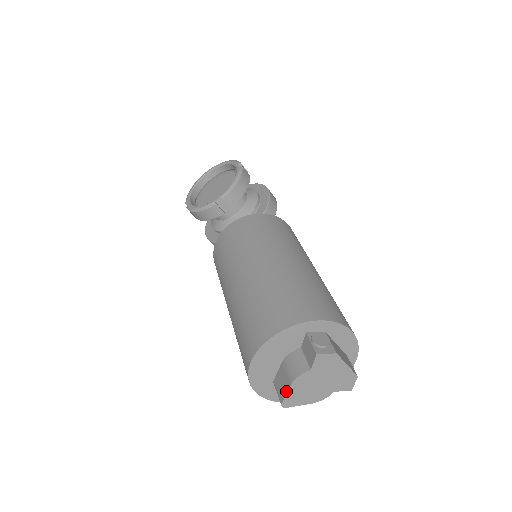
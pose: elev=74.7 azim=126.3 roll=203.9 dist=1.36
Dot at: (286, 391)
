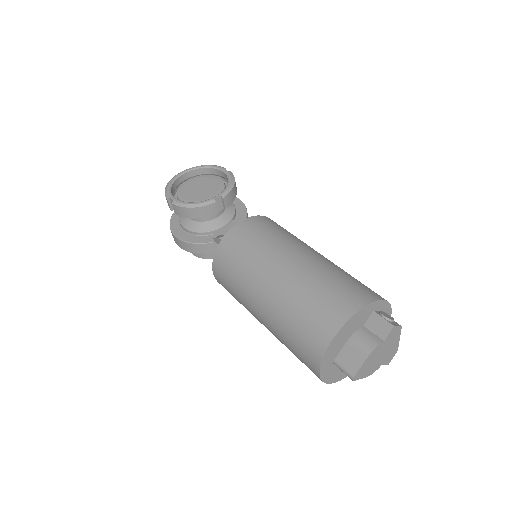
Dot at: (361, 363)
